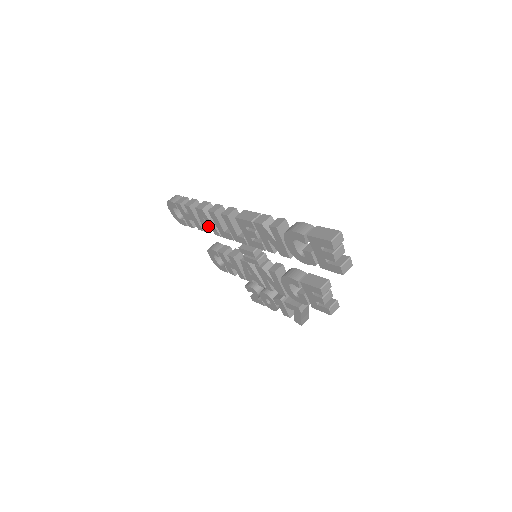
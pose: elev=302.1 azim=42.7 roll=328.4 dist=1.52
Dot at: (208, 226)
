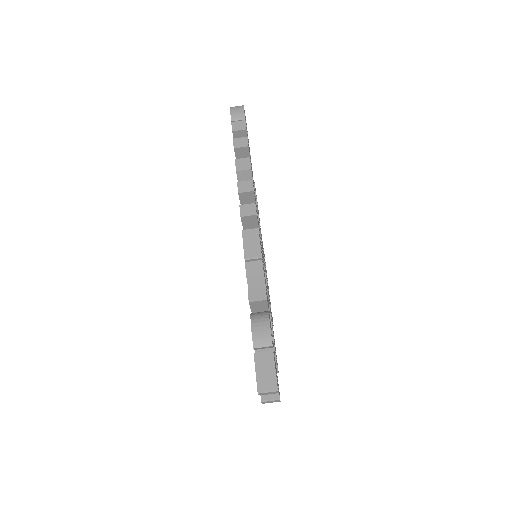
Dot at: occluded
